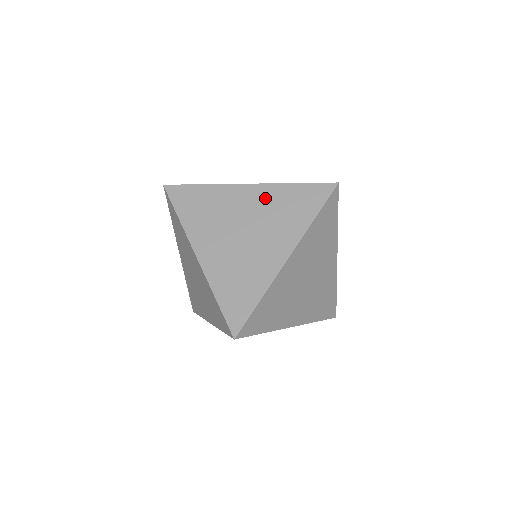
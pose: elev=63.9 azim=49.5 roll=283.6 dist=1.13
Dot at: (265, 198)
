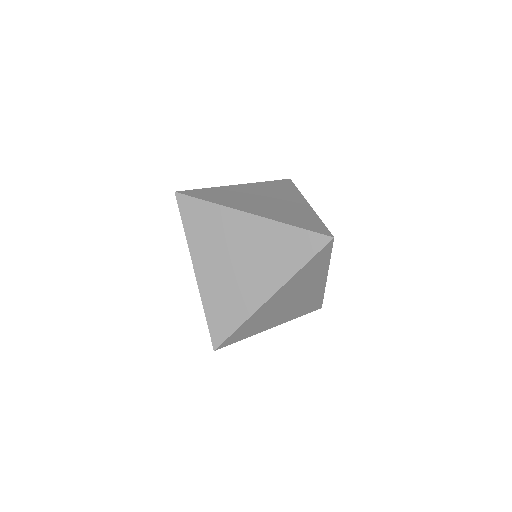
Dot at: (263, 233)
